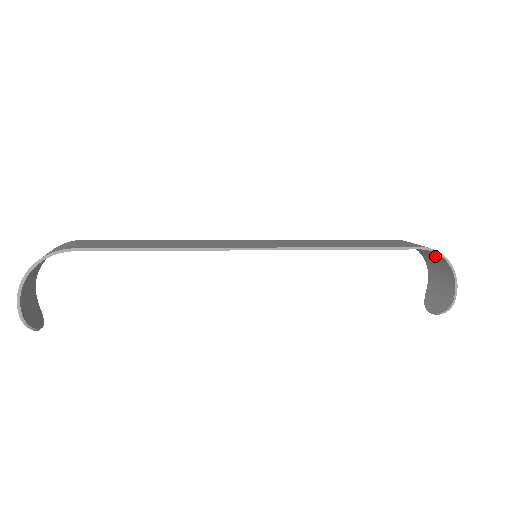
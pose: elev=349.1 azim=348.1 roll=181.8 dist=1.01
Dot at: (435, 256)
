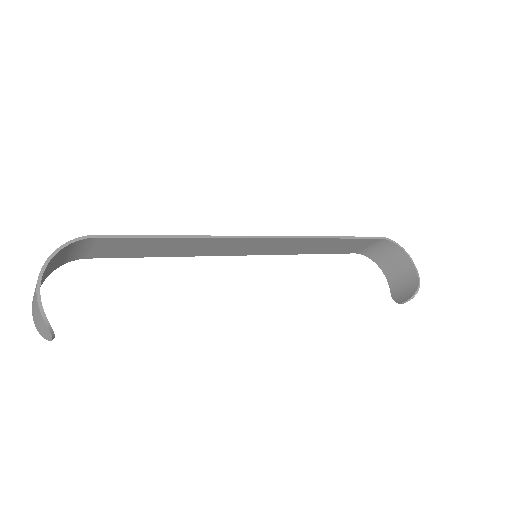
Dot at: (390, 251)
